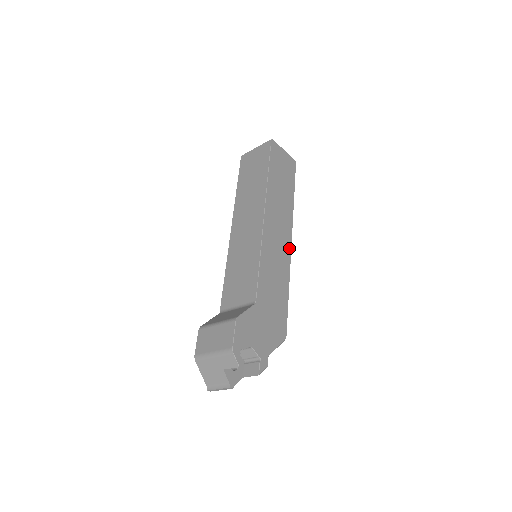
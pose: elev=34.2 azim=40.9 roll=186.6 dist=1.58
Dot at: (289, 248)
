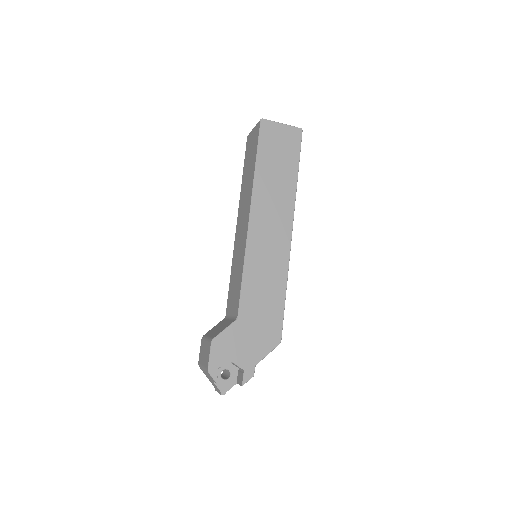
Dot at: (288, 243)
